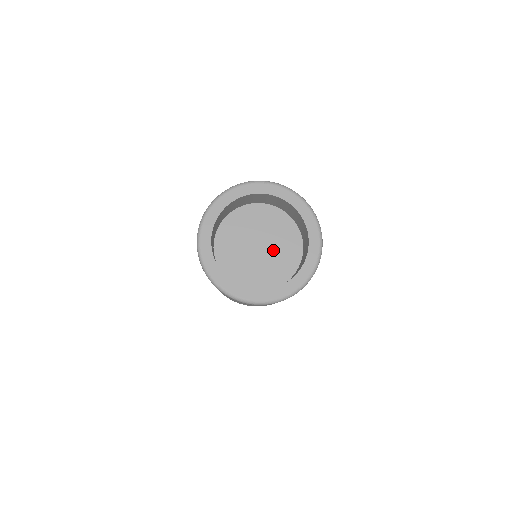
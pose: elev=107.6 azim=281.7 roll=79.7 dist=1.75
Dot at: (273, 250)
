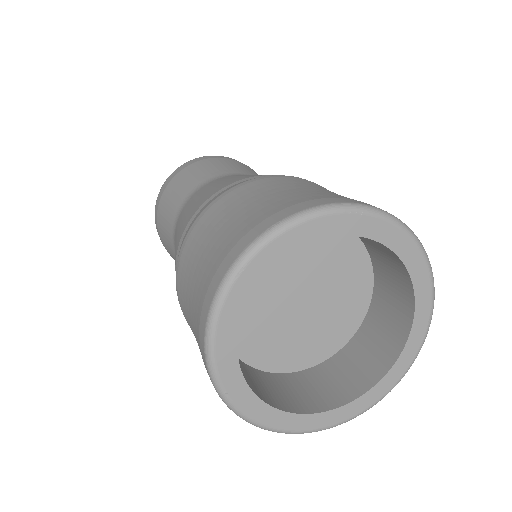
Dot at: (318, 278)
